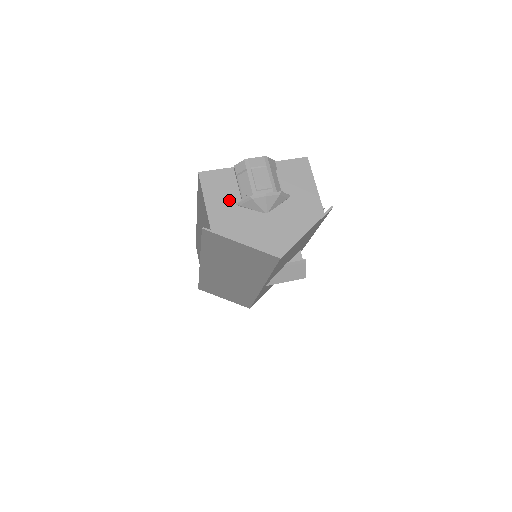
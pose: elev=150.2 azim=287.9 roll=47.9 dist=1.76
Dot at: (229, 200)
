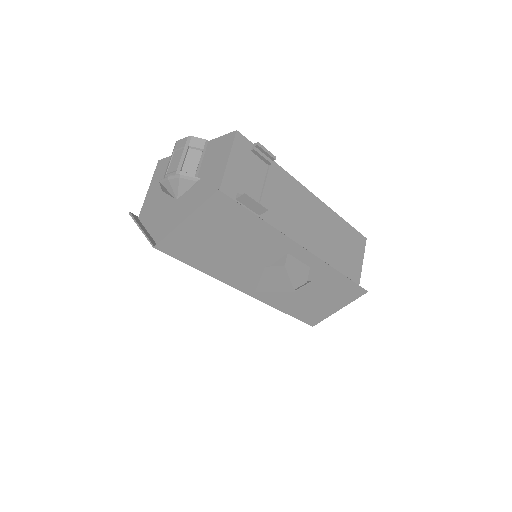
Dot at: occluded
